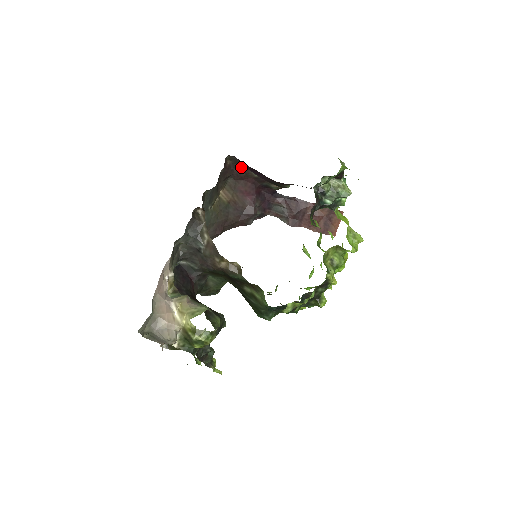
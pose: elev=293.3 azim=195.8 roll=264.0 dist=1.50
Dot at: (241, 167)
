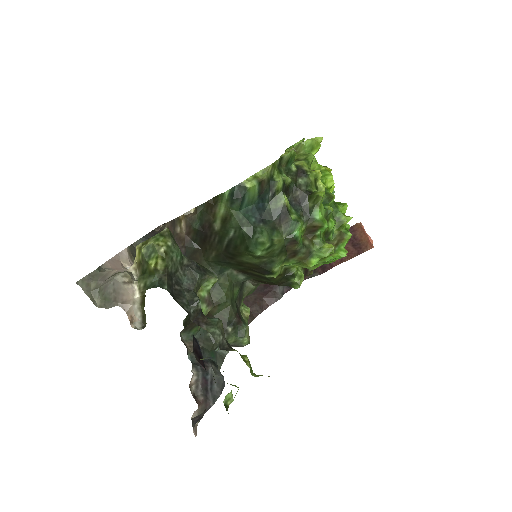
Dot at: occluded
